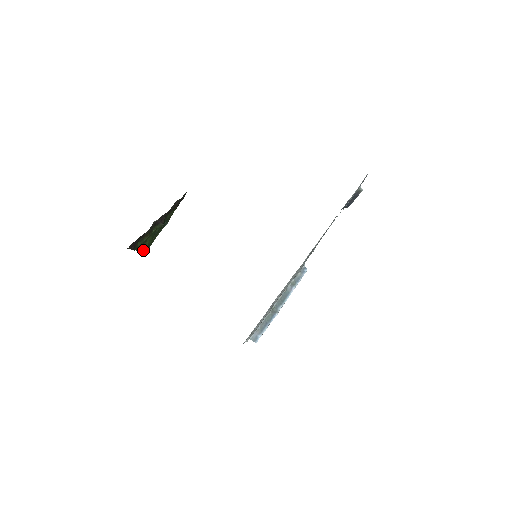
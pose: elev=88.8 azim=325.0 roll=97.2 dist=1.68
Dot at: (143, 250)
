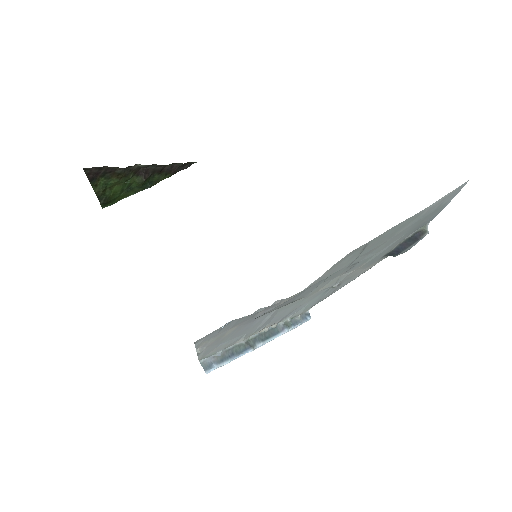
Dot at: (101, 198)
